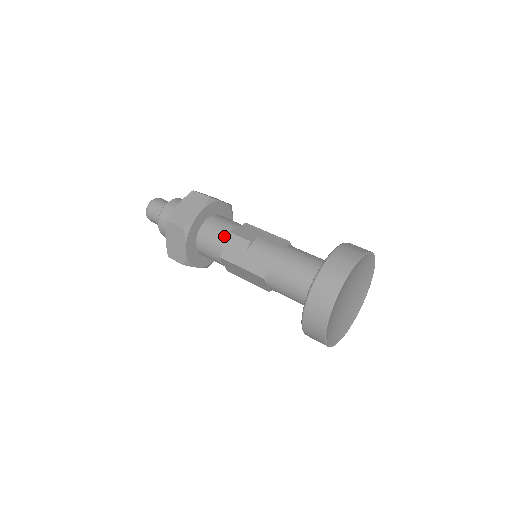
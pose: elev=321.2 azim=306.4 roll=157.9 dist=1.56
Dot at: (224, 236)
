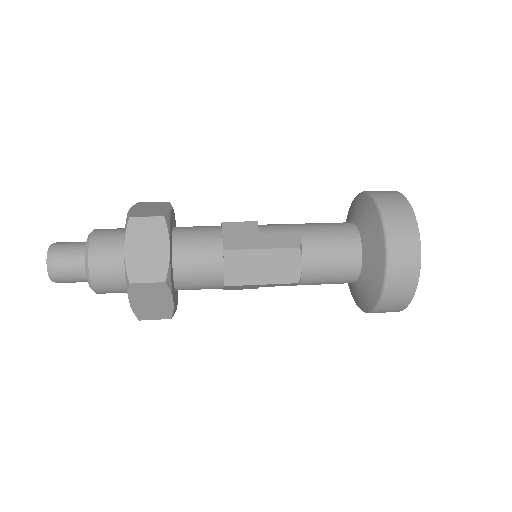
Dot at: (215, 229)
